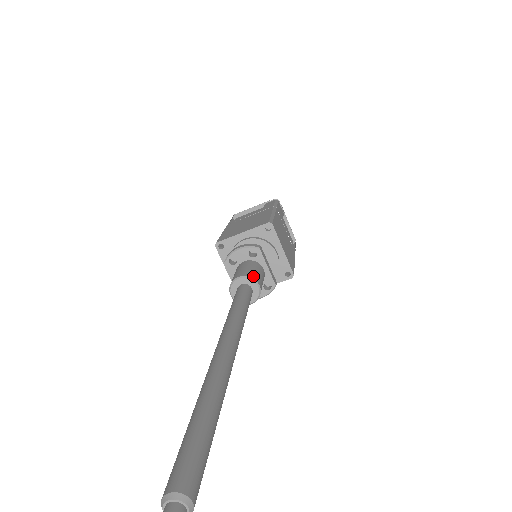
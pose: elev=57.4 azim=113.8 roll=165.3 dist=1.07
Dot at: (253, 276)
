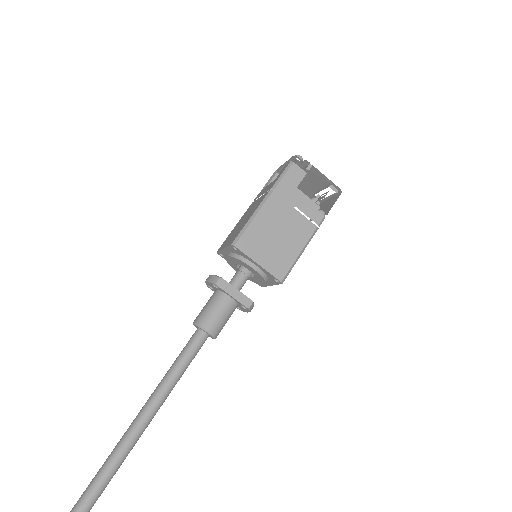
Dot at: (202, 322)
